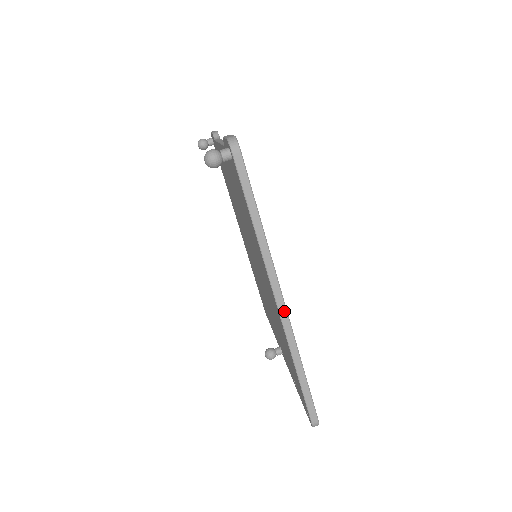
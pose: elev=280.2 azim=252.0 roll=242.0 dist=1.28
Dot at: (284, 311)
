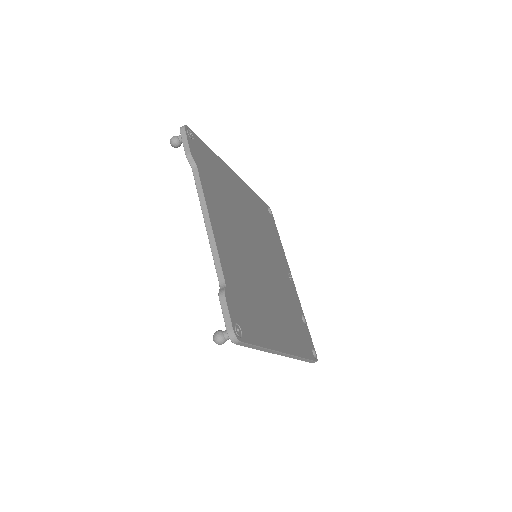
Dot at: (287, 355)
